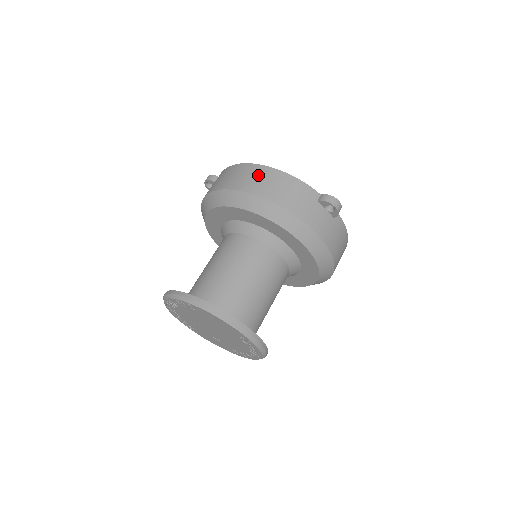
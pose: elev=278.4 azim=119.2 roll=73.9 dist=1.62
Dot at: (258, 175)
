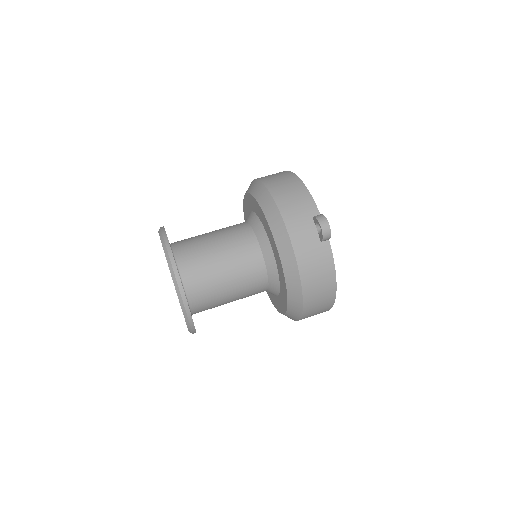
Dot at: (283, 177)
